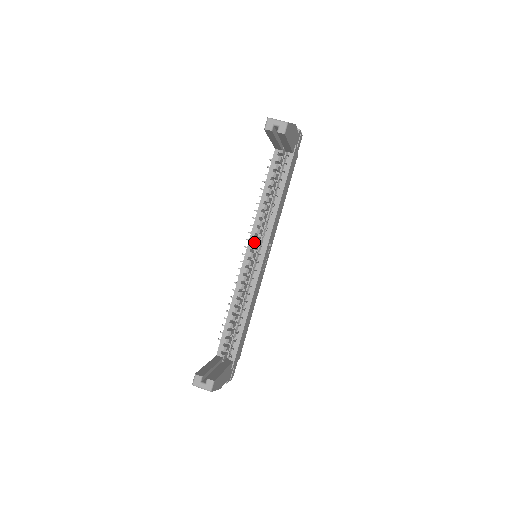
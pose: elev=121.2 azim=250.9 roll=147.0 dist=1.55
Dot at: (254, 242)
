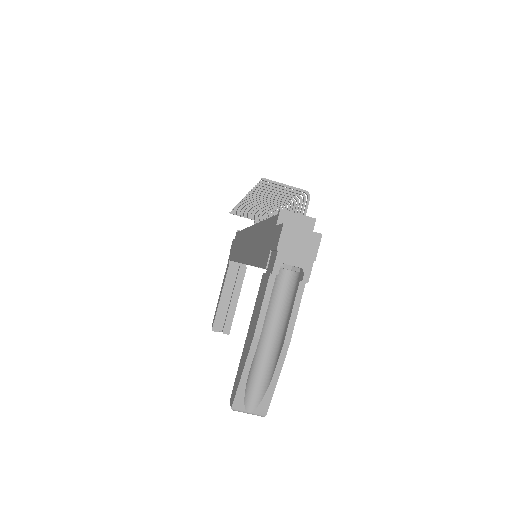
Dot at: occluded
